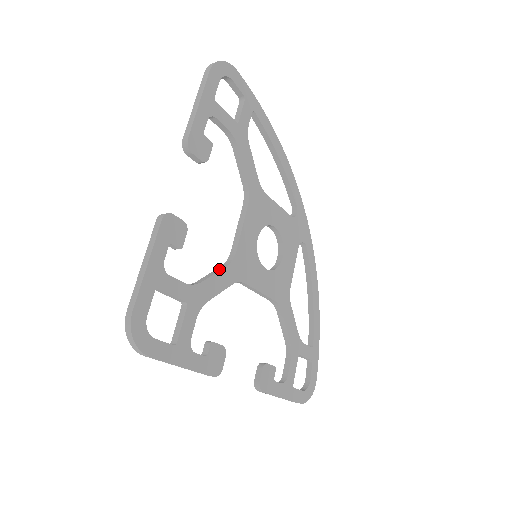
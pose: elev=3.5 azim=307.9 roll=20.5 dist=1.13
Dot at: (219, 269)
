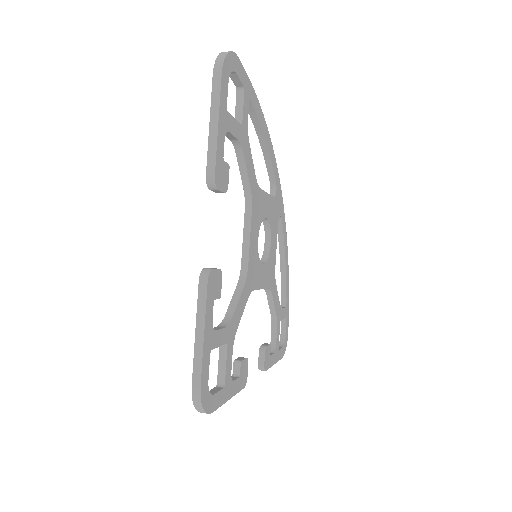
Dot at: (239, 291)
